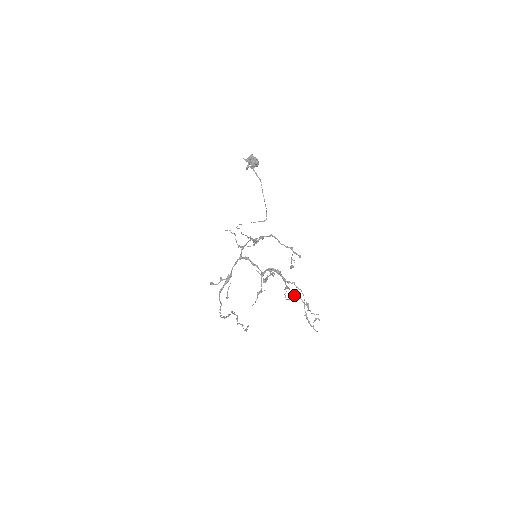
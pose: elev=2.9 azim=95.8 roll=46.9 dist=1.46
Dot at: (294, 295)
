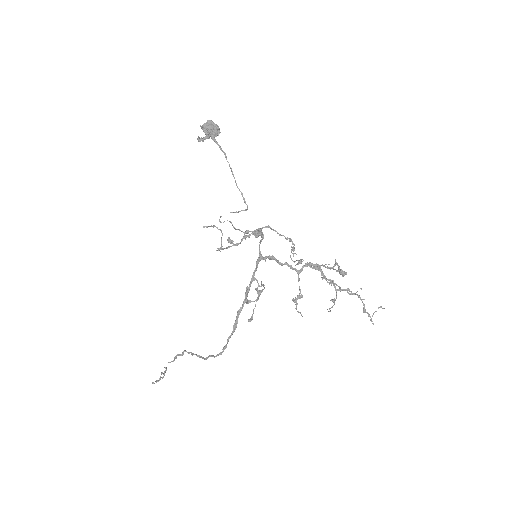
Dot at: occluded
